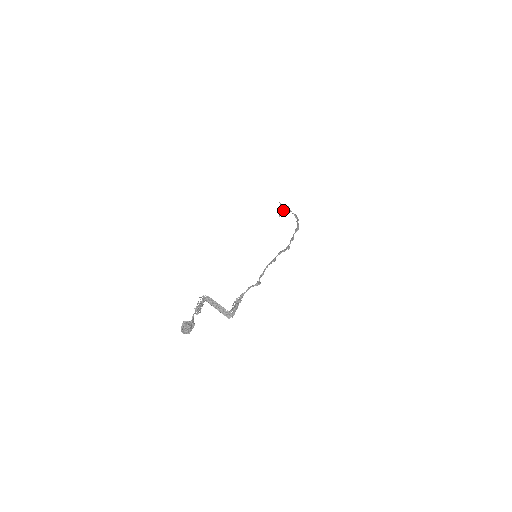
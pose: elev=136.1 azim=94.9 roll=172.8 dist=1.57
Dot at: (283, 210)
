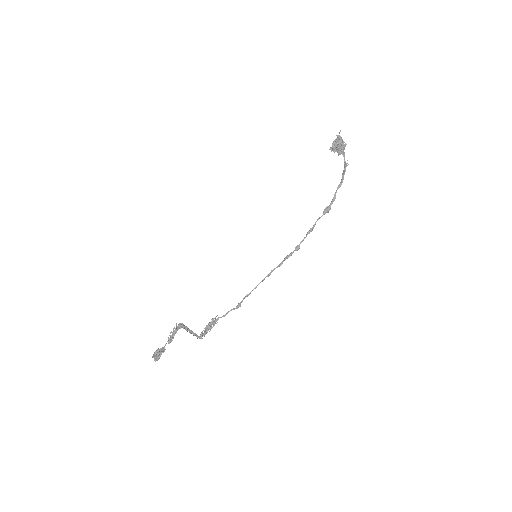
Dot at: (337, 149)
